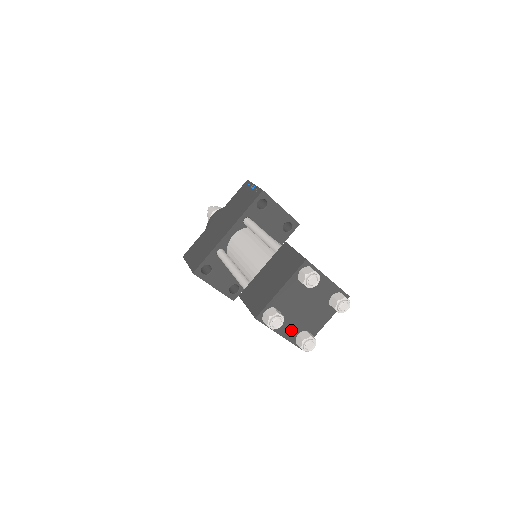
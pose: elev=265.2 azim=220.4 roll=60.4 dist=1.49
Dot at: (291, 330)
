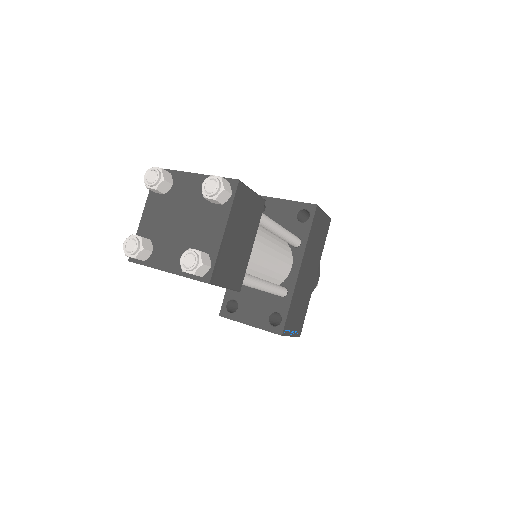
Dot at: (179, 260)
